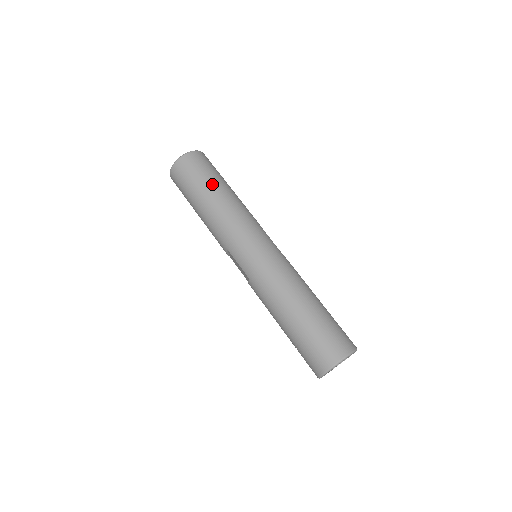
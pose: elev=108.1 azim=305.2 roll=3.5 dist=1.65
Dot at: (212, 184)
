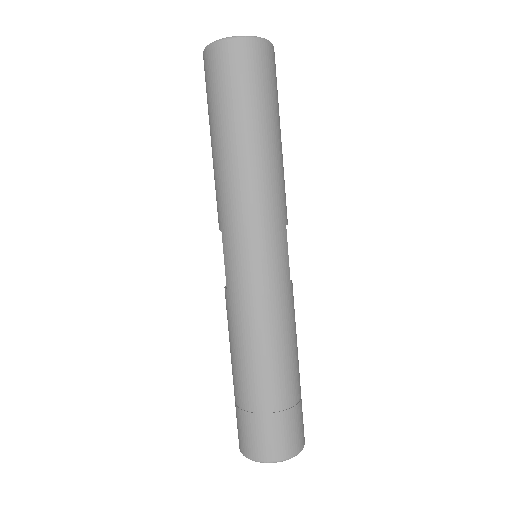
Dot at: (253, 119)
